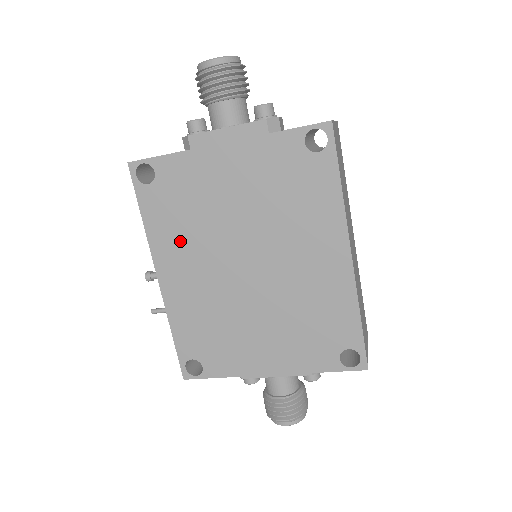
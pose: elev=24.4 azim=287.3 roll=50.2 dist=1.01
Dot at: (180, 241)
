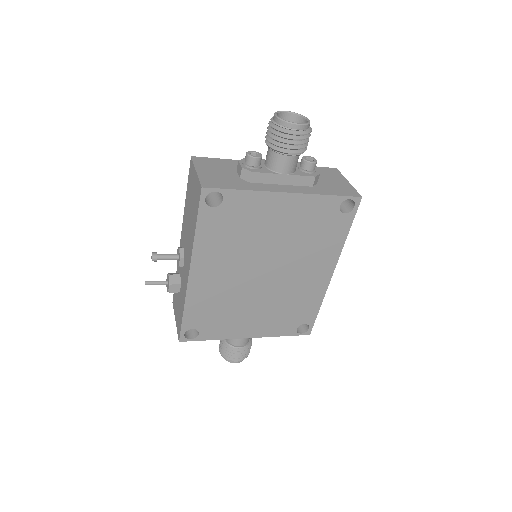
Dot at: (221, 251)
